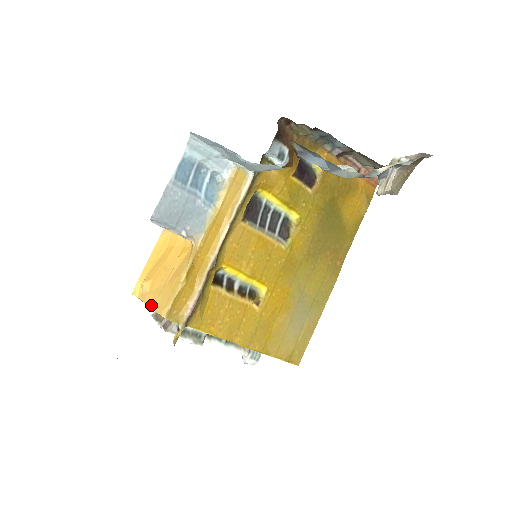
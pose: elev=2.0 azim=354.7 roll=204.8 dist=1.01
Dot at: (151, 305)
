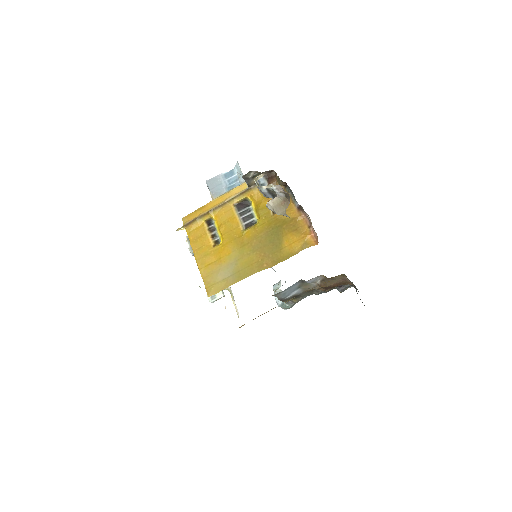
Dot at: occluded
